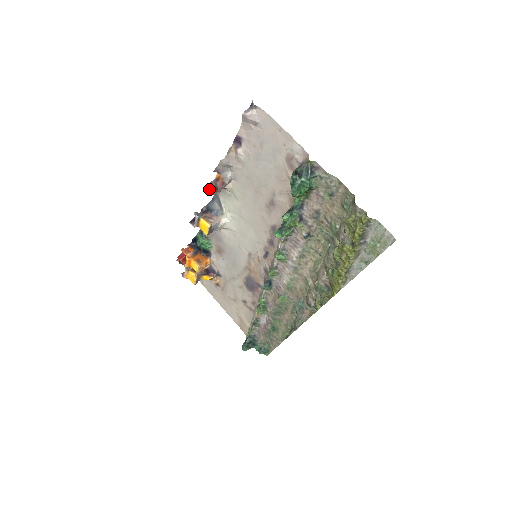
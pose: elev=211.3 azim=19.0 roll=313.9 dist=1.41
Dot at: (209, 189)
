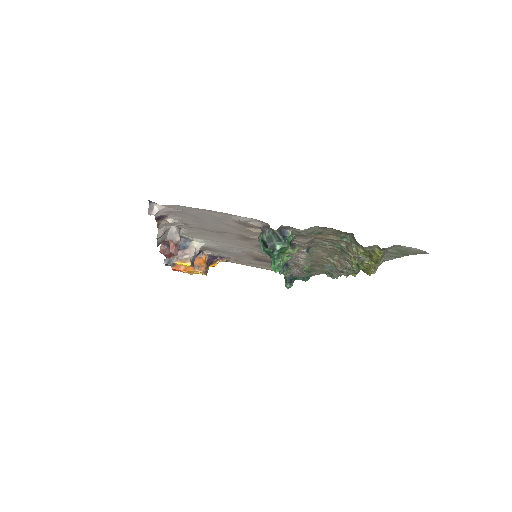
Dot at: (165, 255)
